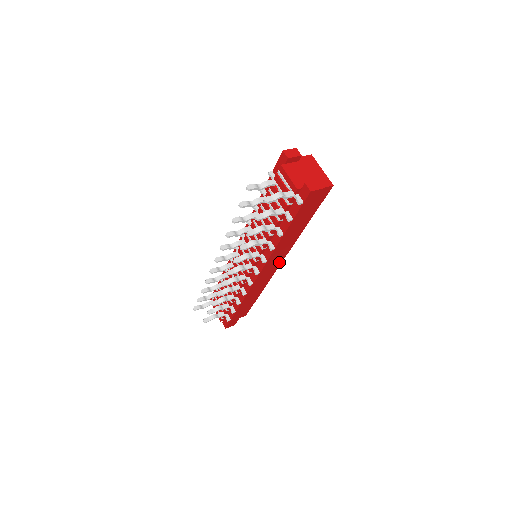
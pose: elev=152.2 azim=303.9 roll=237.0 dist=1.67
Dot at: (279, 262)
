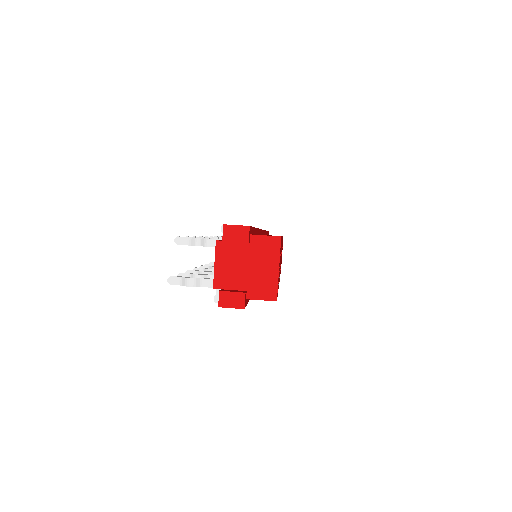
Dot at: occluded
